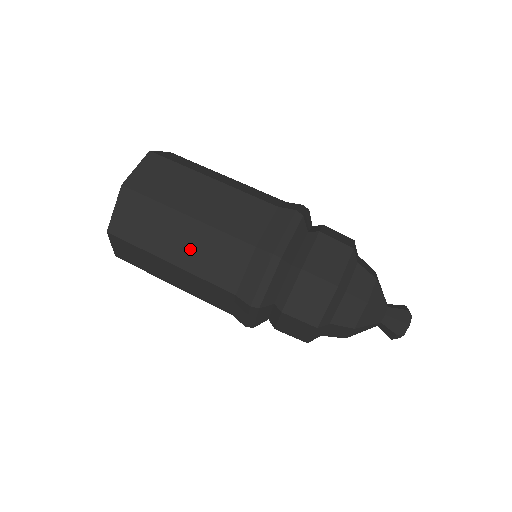
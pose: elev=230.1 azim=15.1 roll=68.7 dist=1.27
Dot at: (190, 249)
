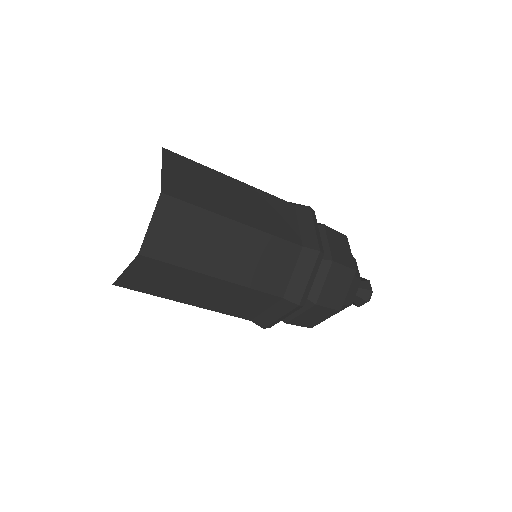
Dot at: (214, 298)
